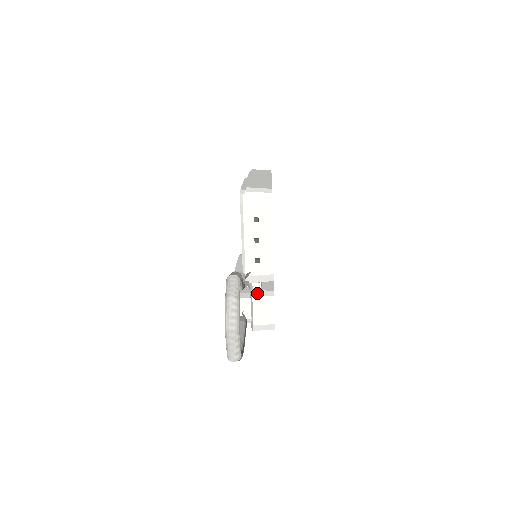
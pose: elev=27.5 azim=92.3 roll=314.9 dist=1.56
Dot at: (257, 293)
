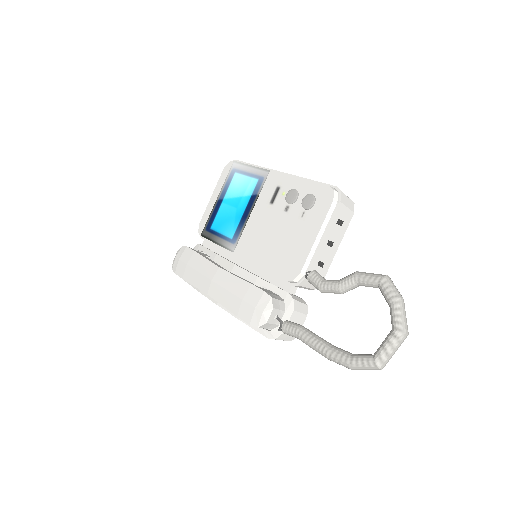
Dot at: (296, 298)
